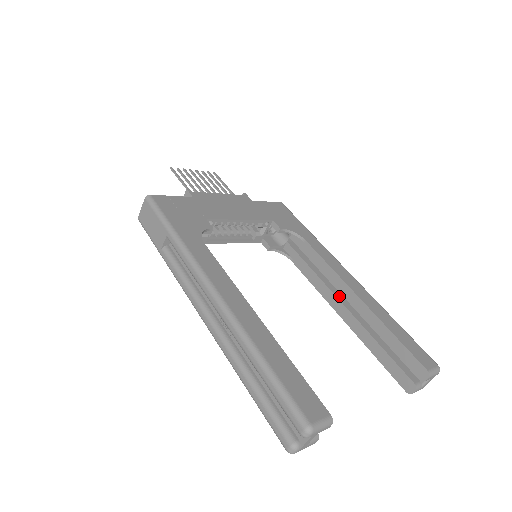
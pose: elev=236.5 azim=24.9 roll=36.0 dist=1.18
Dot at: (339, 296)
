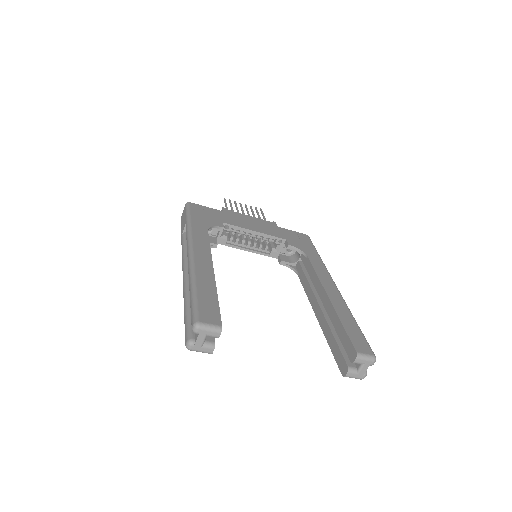
Dot at: (320, 300)
